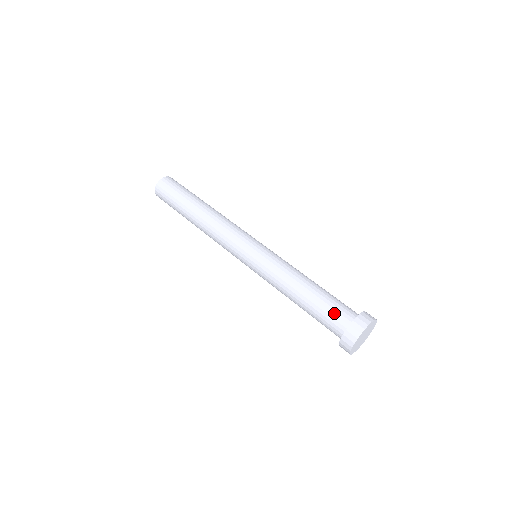
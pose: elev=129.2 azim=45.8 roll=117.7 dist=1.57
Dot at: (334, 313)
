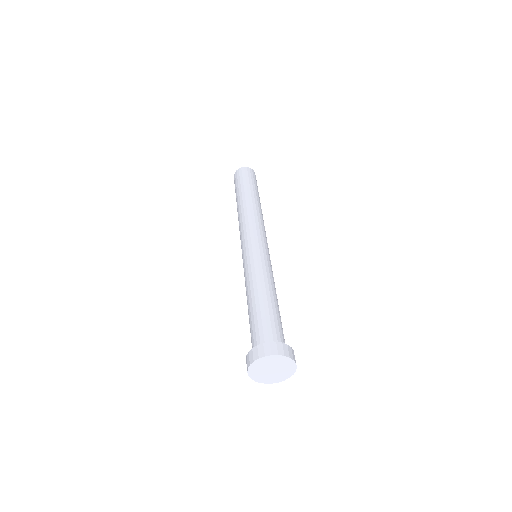
Dot at: (256, 332)
